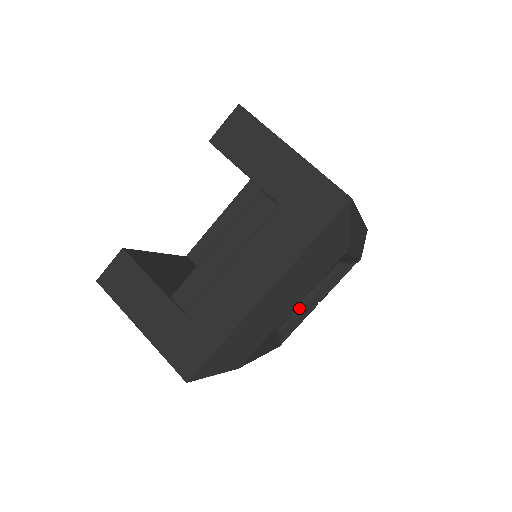
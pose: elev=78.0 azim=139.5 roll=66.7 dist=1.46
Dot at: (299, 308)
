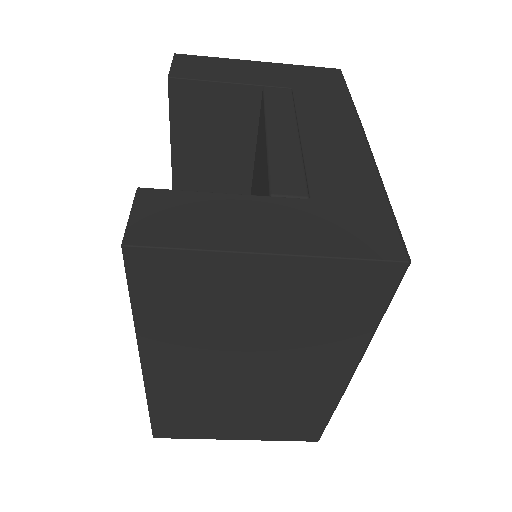
Dot at: occluded
